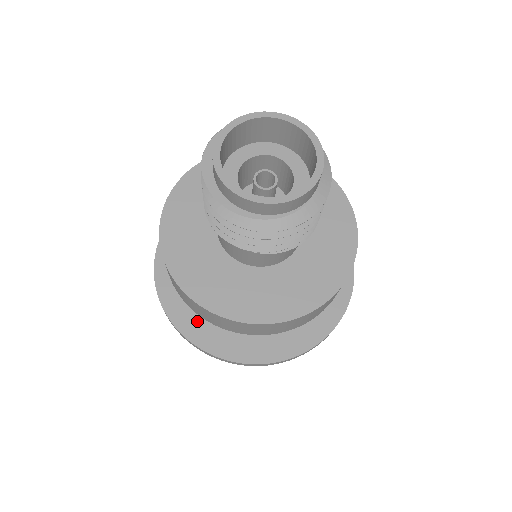
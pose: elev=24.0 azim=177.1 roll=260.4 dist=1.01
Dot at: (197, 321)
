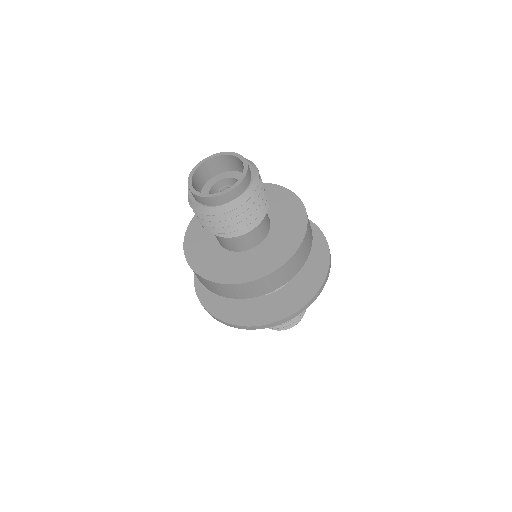
Dot at: occluded
